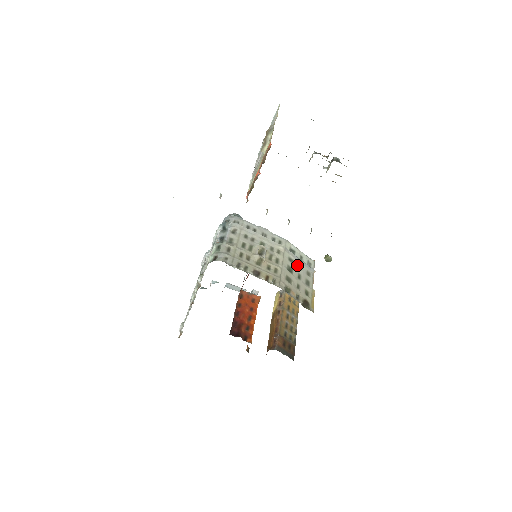
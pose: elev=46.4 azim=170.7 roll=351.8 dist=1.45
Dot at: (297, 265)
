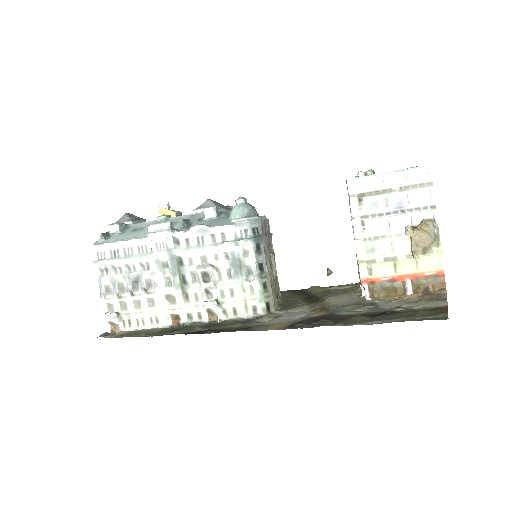
Dot at: occluded
